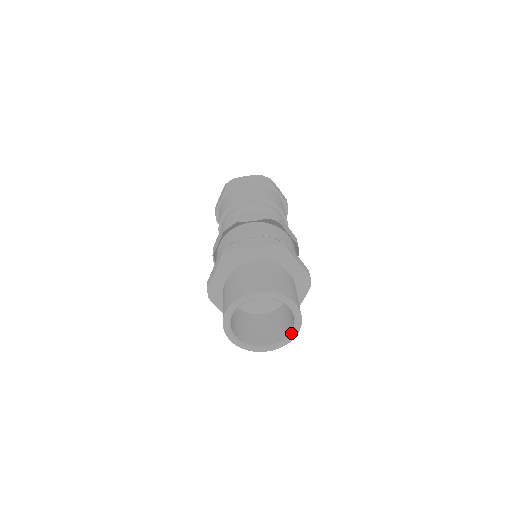
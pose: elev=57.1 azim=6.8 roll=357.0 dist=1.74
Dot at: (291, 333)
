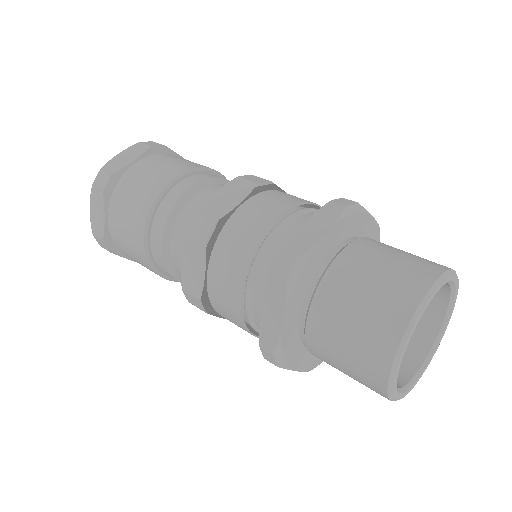
Dot at: (422, 368)
